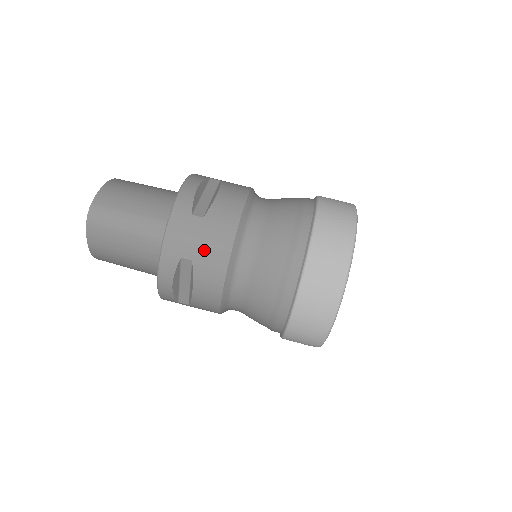
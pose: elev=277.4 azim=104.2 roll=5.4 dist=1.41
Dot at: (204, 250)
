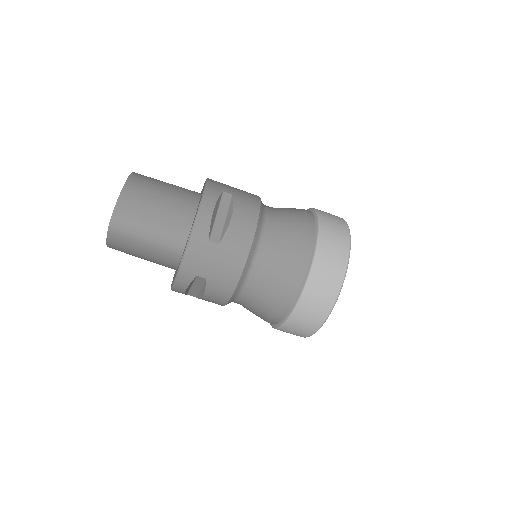
Dot at: (217, 272)
